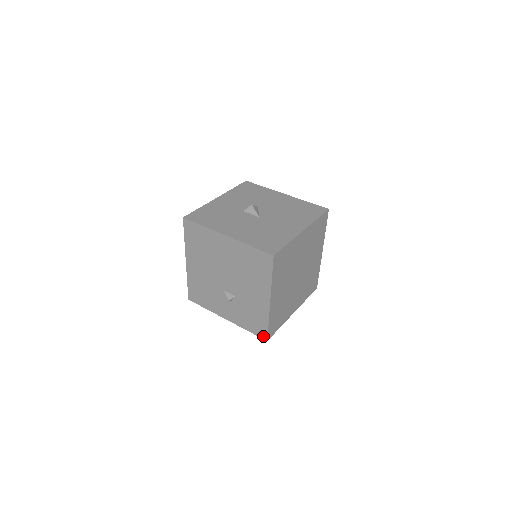
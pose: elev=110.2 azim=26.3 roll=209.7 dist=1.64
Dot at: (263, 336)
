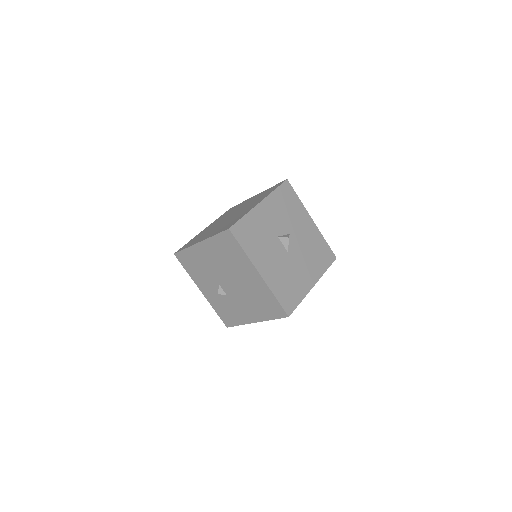
Dot at: (226, 324)
